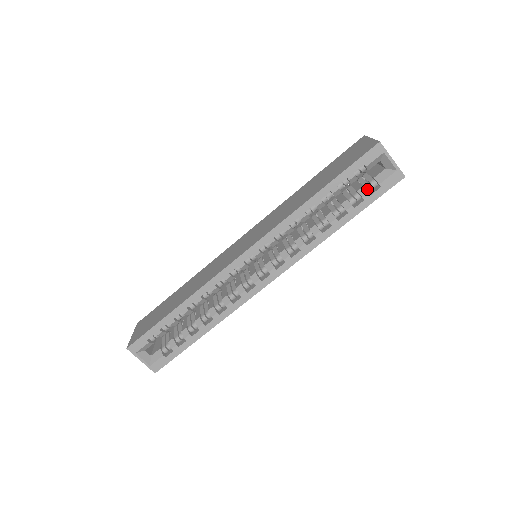
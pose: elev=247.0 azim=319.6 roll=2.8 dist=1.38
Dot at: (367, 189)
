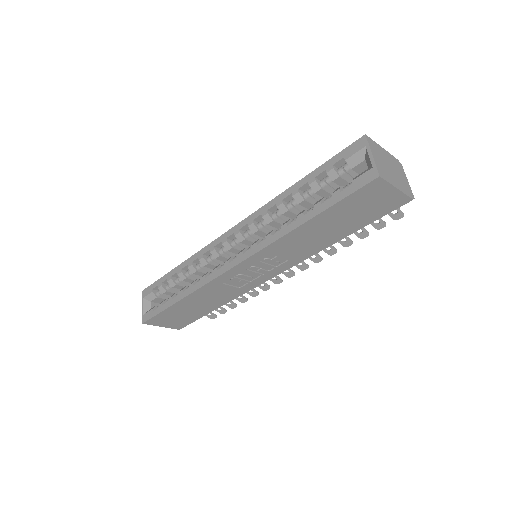
Dot at: (343, 189)
